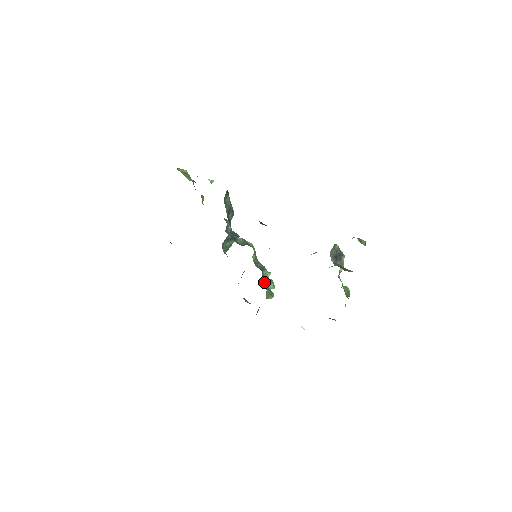
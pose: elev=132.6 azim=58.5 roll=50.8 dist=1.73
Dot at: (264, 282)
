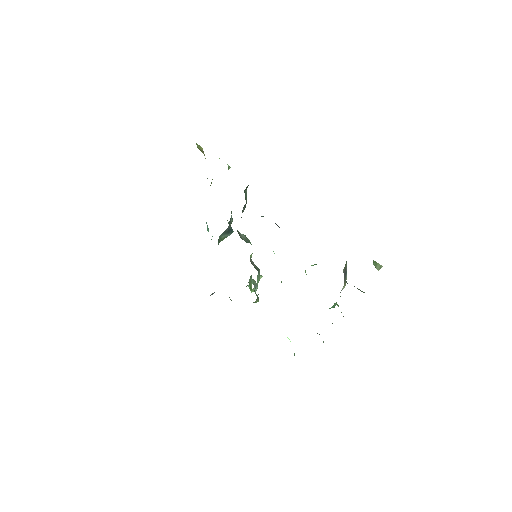
Dot at: occluded
